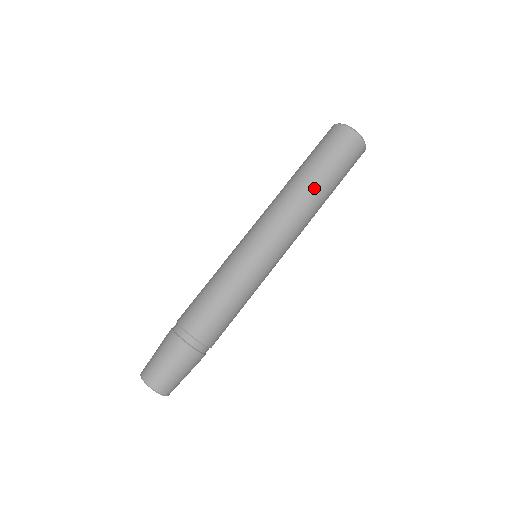
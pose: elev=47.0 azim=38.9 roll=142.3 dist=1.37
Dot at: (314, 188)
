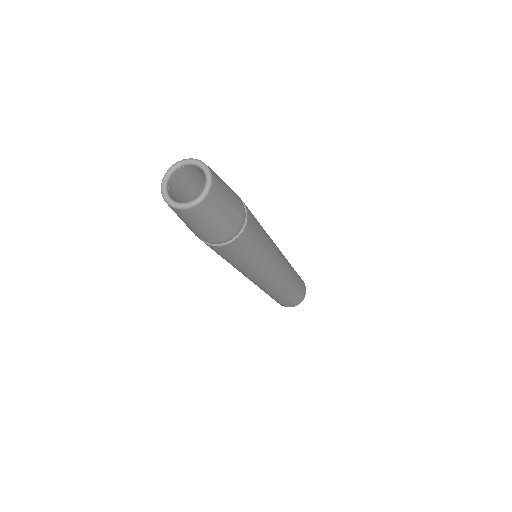
Dot at: (294, 270)
